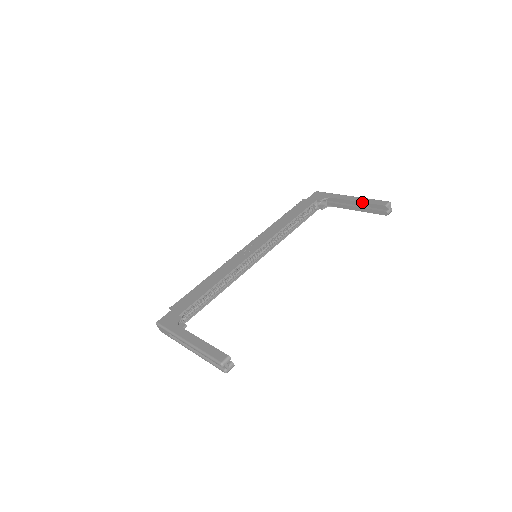
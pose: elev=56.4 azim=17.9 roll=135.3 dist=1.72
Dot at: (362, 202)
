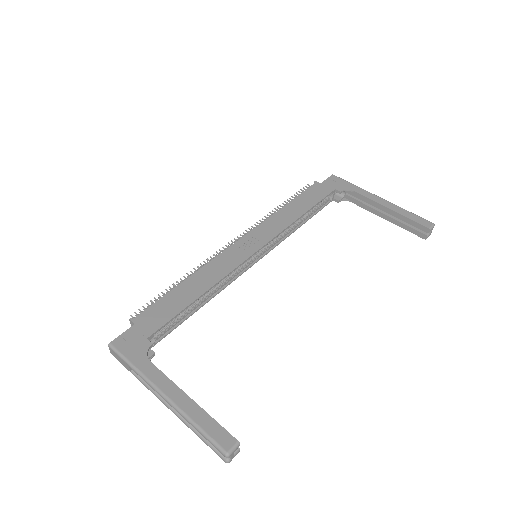
Dot at: (398, 213)
